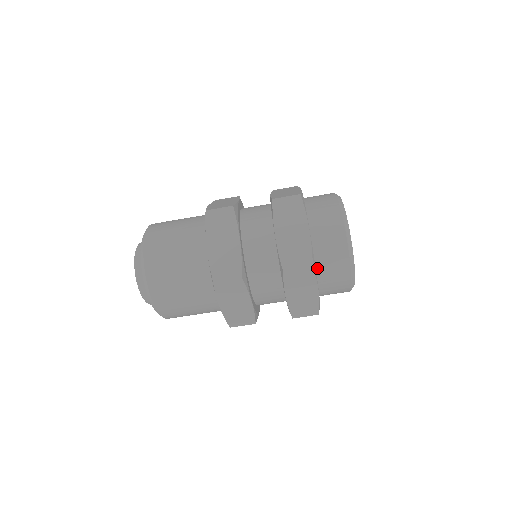
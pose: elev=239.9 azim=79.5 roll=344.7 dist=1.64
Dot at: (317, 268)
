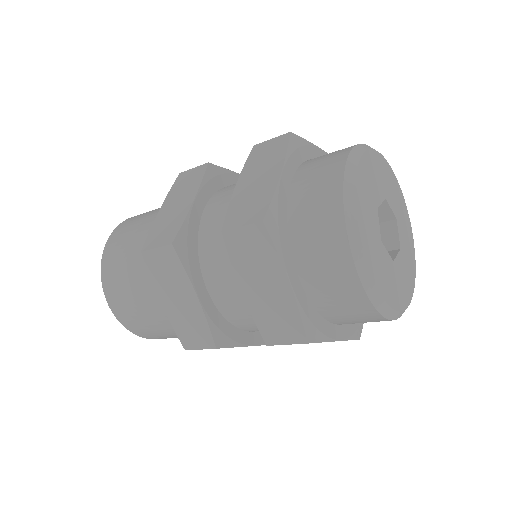
Dot at: (327, 318)
